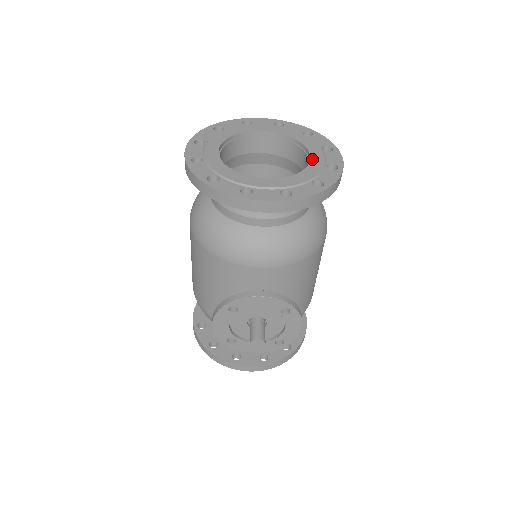
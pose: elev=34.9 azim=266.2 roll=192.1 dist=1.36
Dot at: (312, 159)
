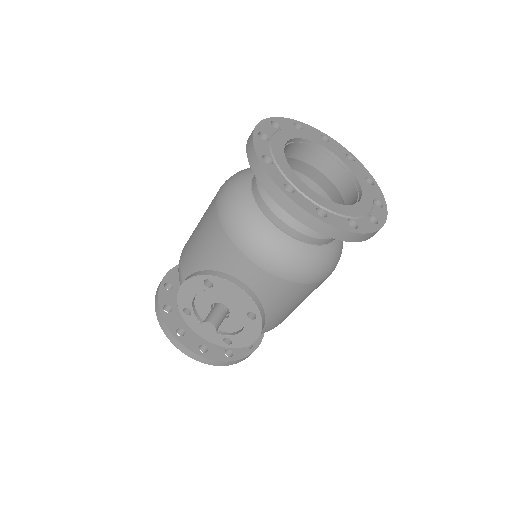
Dot at: (361, 202)
